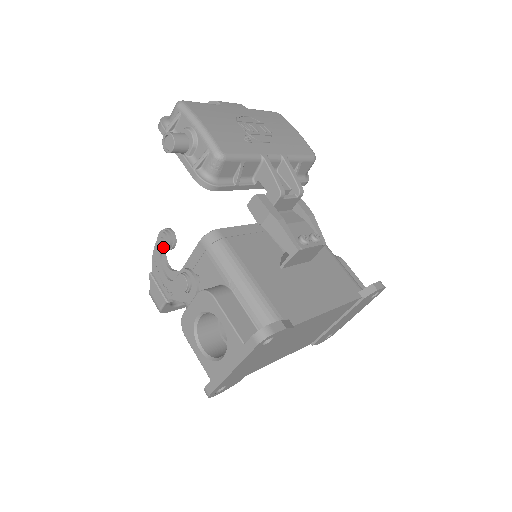
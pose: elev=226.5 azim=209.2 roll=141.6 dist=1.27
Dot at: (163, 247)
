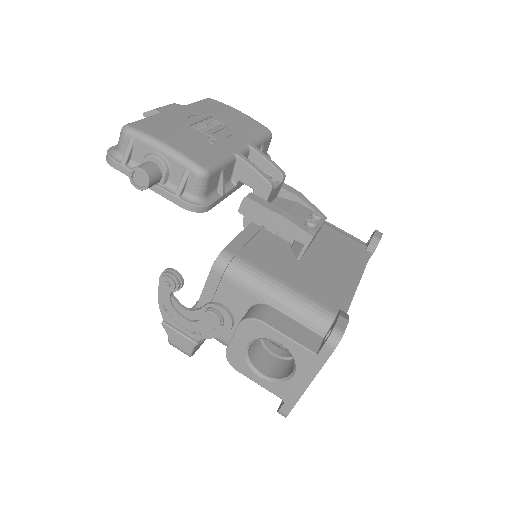
Dot at: (171, 291)
